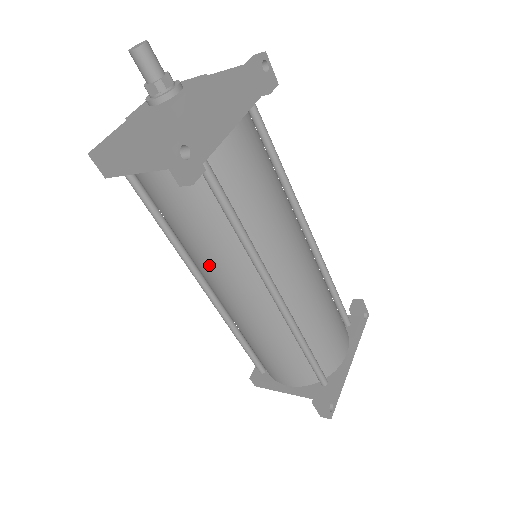
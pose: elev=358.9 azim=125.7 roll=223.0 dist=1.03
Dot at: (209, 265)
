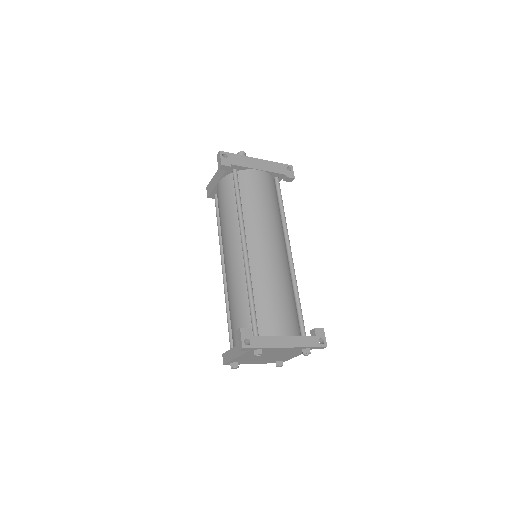
Dot at: (224, 233)
